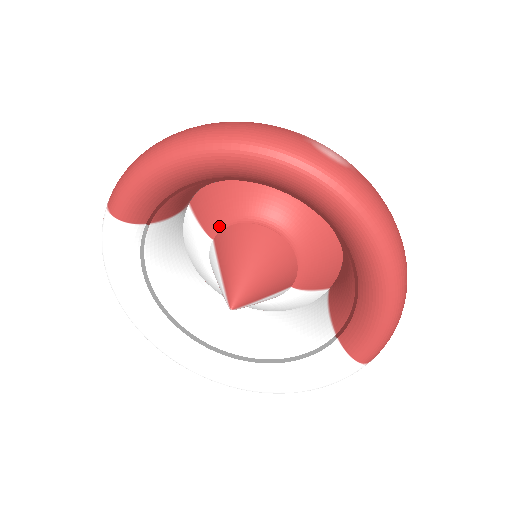
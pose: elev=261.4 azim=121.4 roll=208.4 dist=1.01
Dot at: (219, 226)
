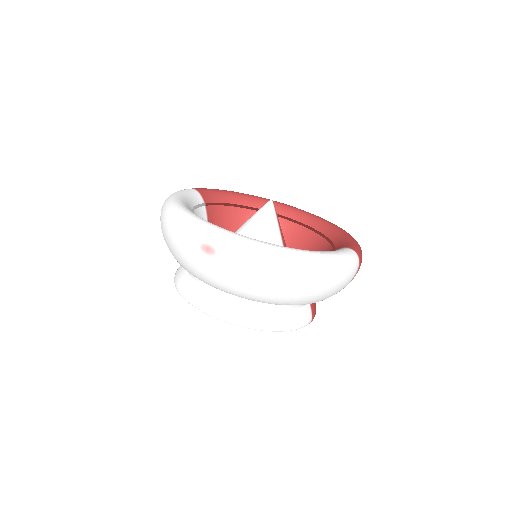
Dot at: occluded
